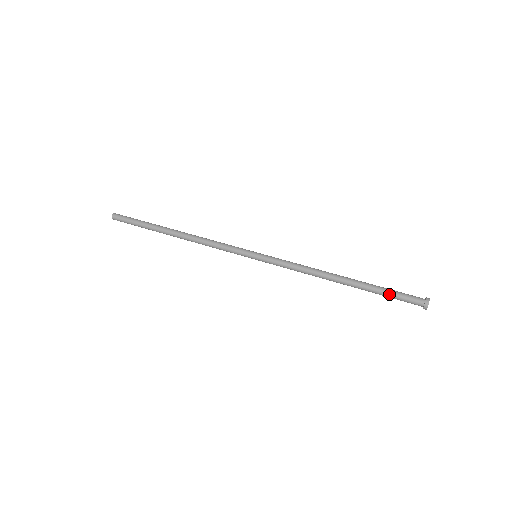
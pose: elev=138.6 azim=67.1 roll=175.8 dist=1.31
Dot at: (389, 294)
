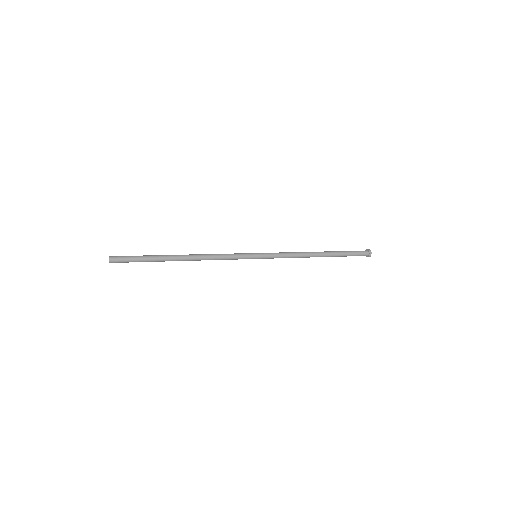
Dot at: (349, 254)
